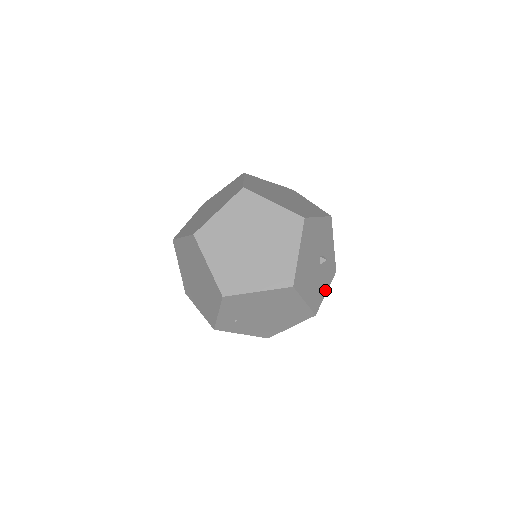
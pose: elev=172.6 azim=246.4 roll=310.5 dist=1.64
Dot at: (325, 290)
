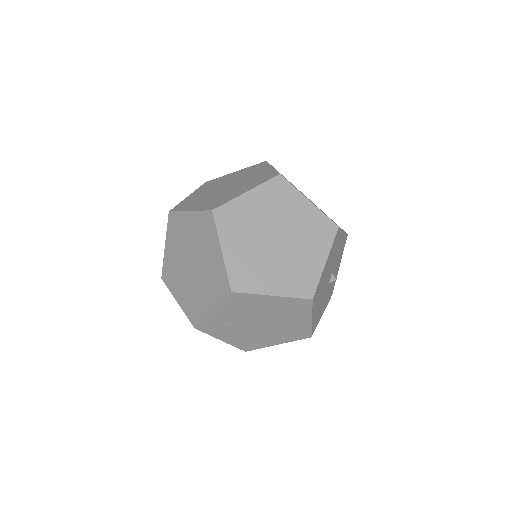
Dot at: (322, 312)
